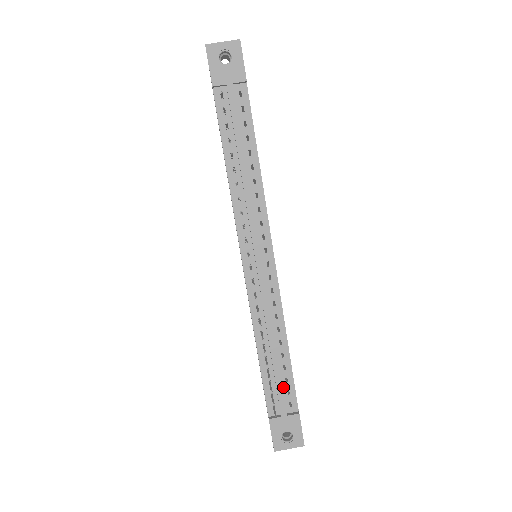
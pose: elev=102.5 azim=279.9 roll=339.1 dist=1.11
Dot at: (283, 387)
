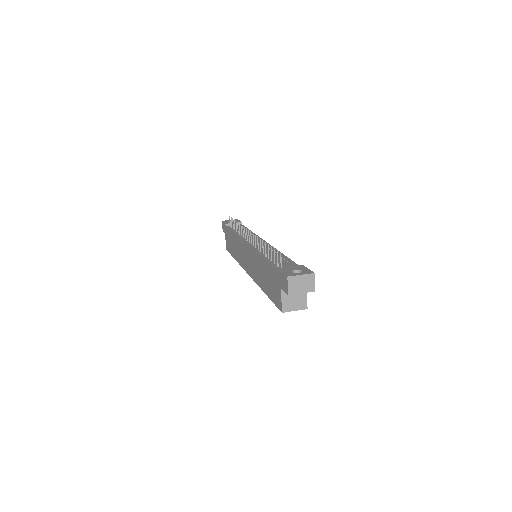
Dot at: occluded
